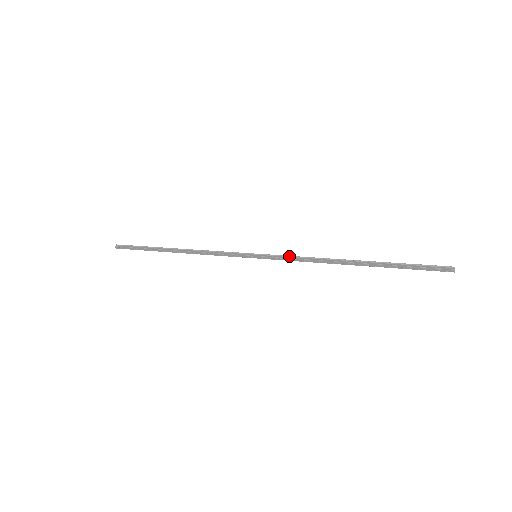
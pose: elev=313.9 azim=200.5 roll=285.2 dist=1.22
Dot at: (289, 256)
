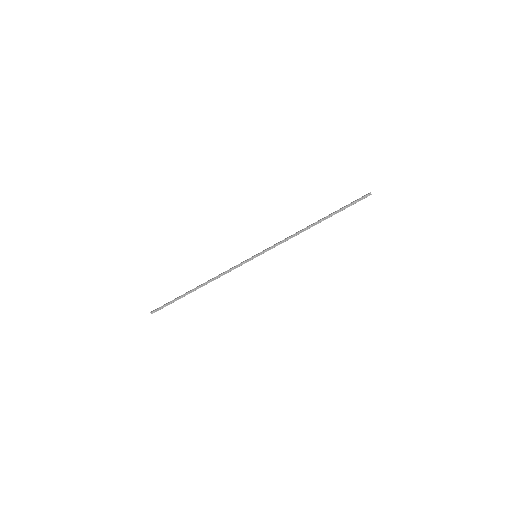
Dot at: (277, 244)
